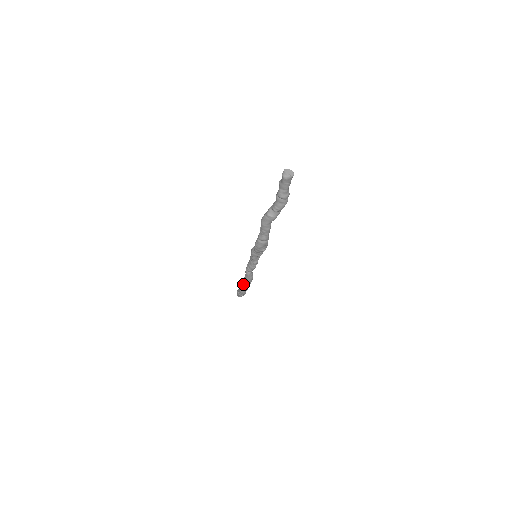
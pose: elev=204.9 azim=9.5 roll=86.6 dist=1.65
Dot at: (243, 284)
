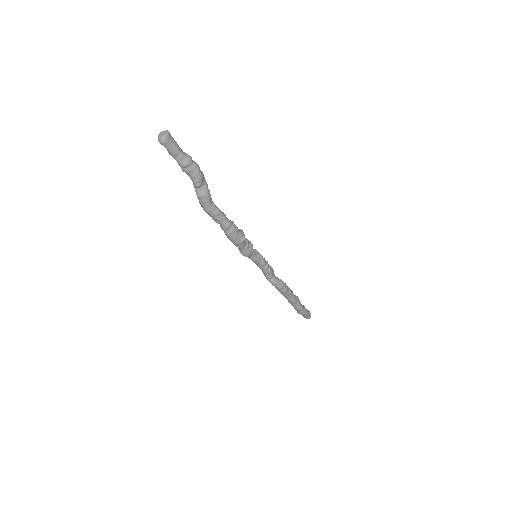
Dot at: occluded
